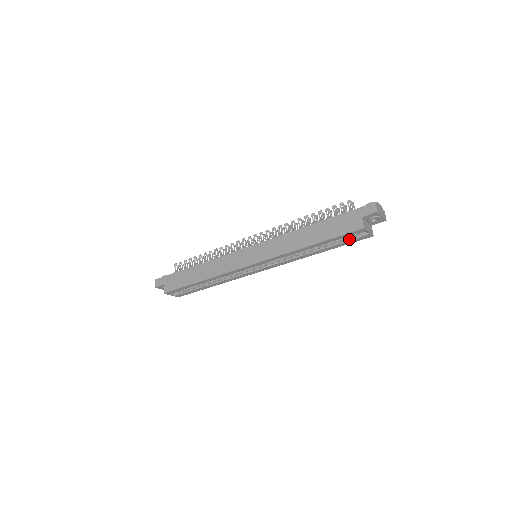
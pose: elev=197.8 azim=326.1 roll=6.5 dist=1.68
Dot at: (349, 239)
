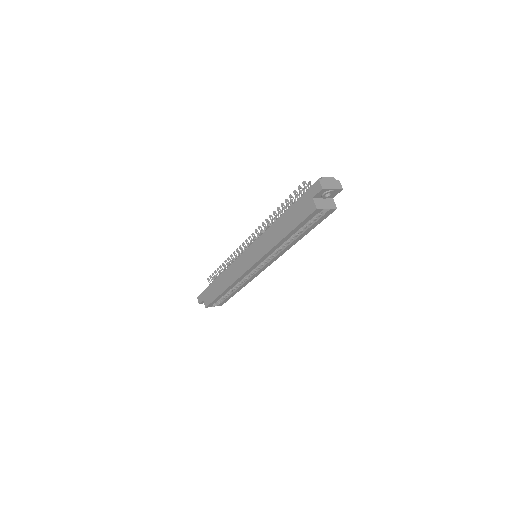
Dot at: (317, 219)
